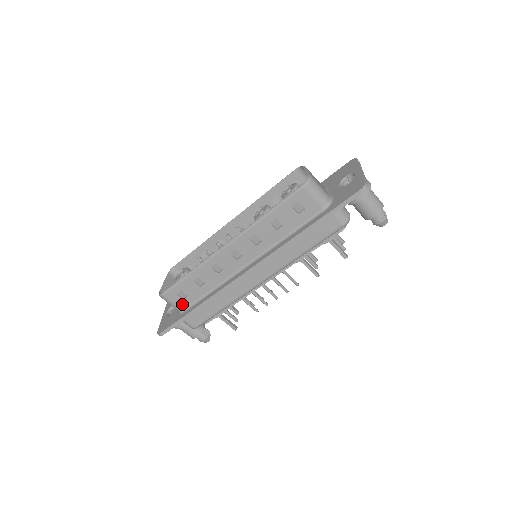
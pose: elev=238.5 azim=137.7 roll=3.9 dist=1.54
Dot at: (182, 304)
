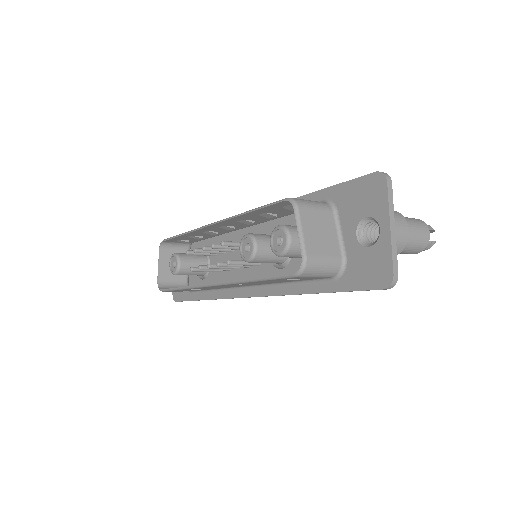
Dot at: occluded
